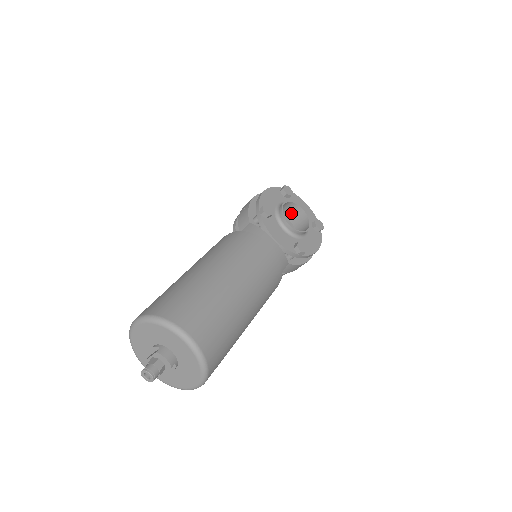
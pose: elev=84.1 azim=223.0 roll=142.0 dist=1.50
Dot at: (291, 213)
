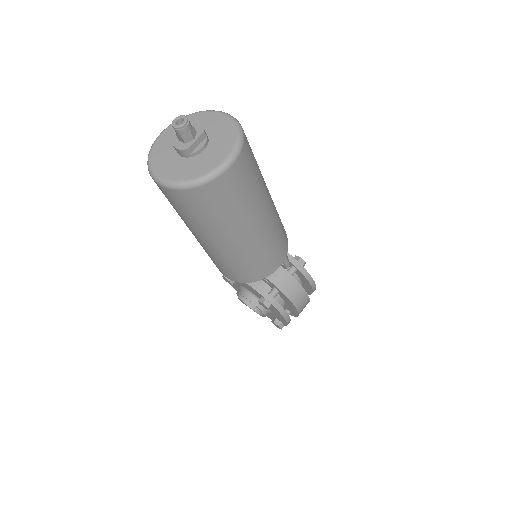
Dot at: occluded
